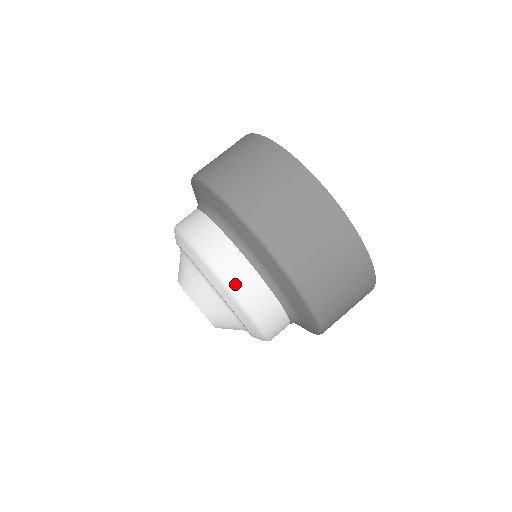
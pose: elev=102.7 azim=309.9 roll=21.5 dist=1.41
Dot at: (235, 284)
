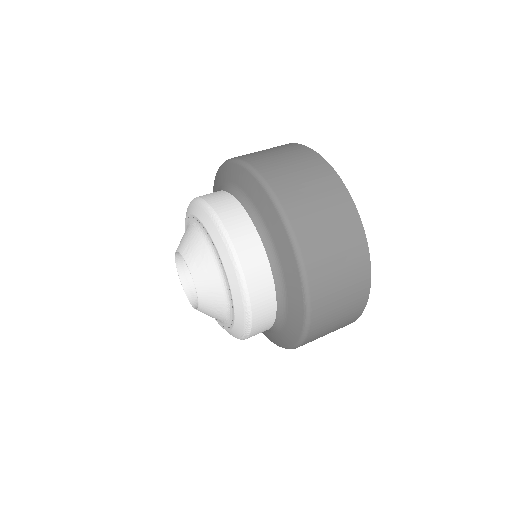
Dot at: (216, 206)
